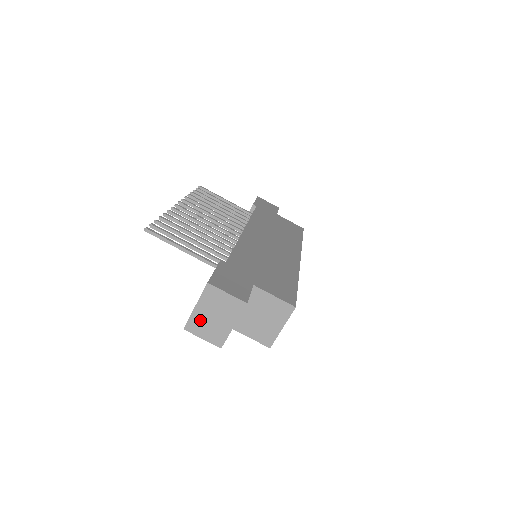
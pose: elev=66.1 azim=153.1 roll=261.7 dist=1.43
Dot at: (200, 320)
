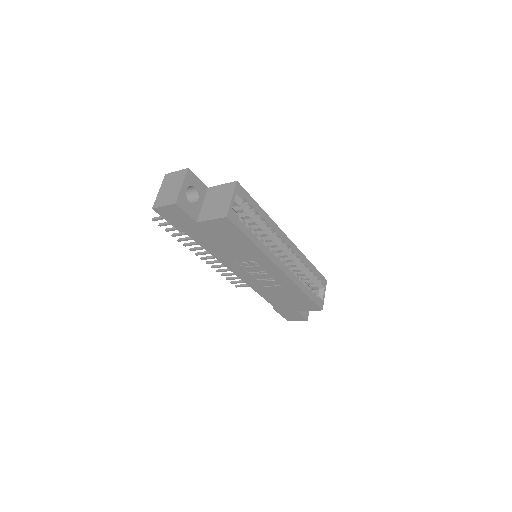
Dot at: (162, 196)
